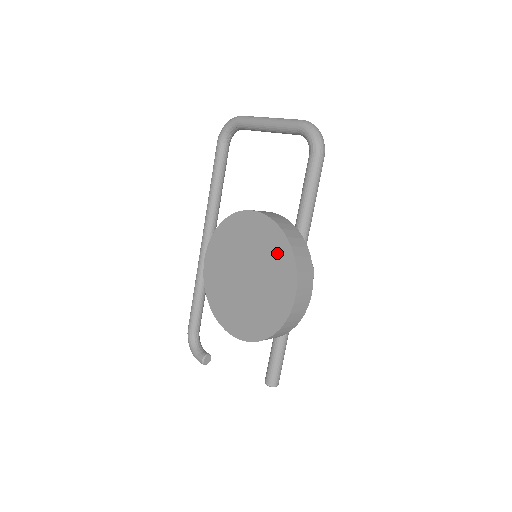
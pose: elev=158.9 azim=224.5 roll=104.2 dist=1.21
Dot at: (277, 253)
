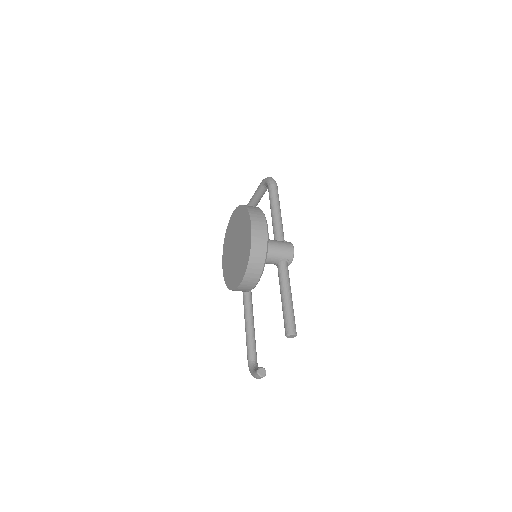
Dot at: (242, 217)
